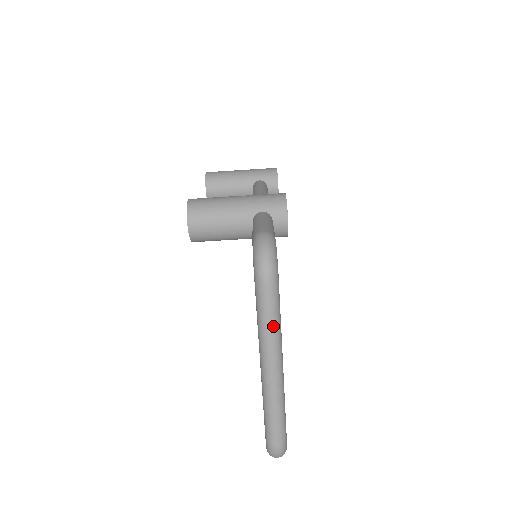
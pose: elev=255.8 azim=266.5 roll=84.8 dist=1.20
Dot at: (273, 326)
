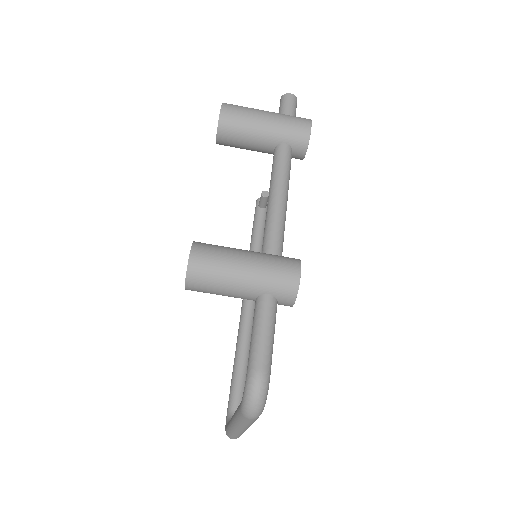
Dot at: (248, 425)
